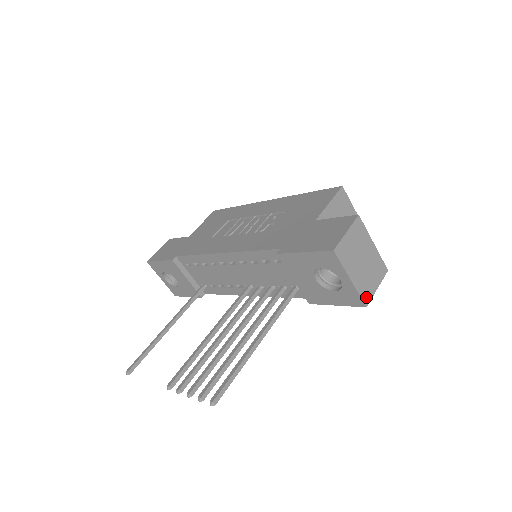
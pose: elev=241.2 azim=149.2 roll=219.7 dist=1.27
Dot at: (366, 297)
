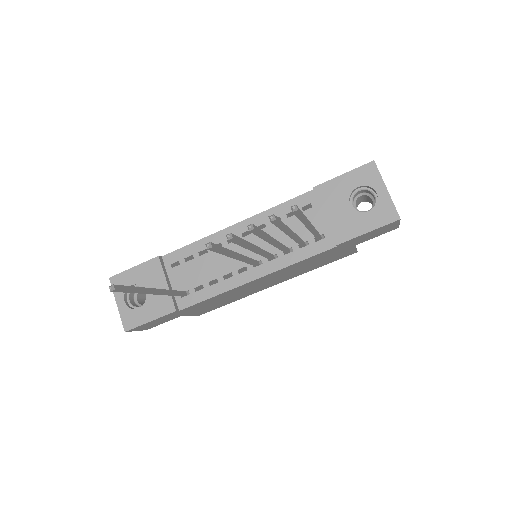
Dot at: (397, 214)
